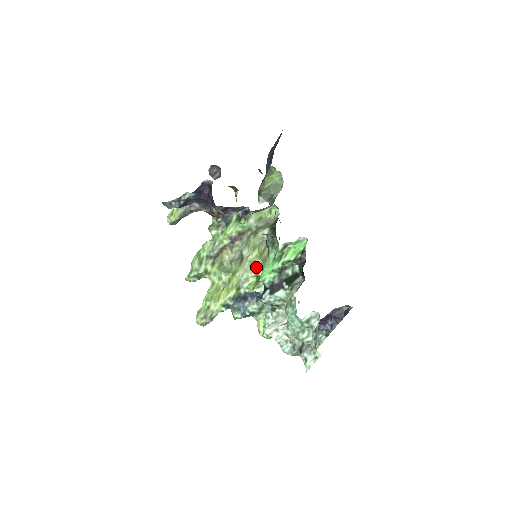
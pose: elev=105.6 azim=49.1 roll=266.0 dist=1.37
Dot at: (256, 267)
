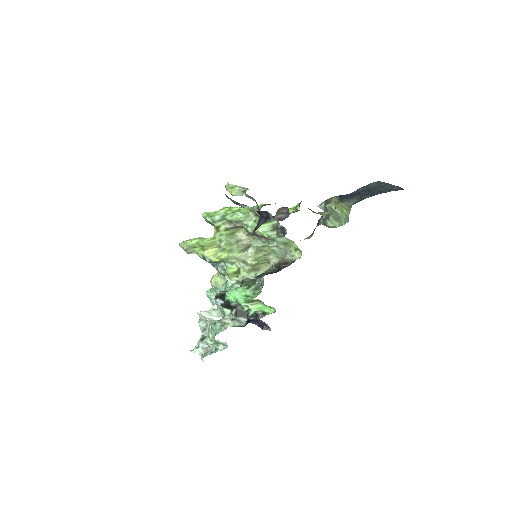
Dot at: (244, 267)
